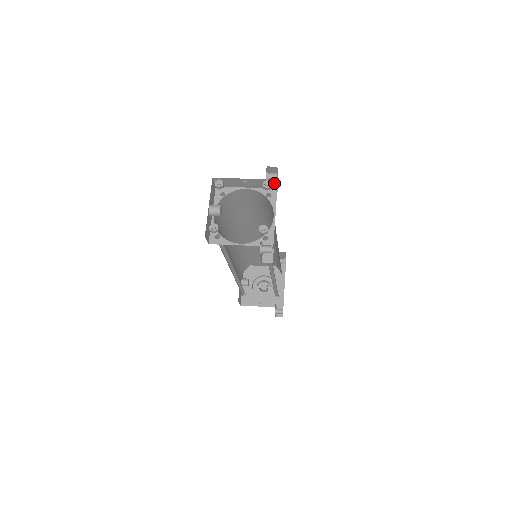
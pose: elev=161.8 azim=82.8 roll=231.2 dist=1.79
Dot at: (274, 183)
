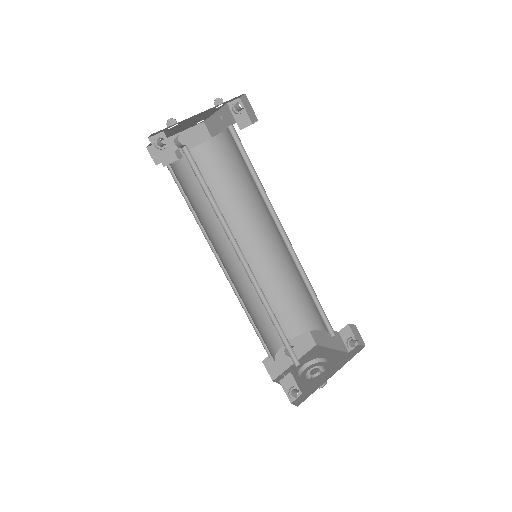
Dot at: occluded
